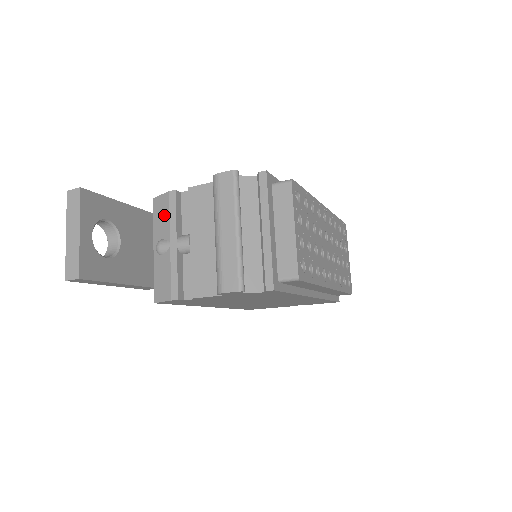
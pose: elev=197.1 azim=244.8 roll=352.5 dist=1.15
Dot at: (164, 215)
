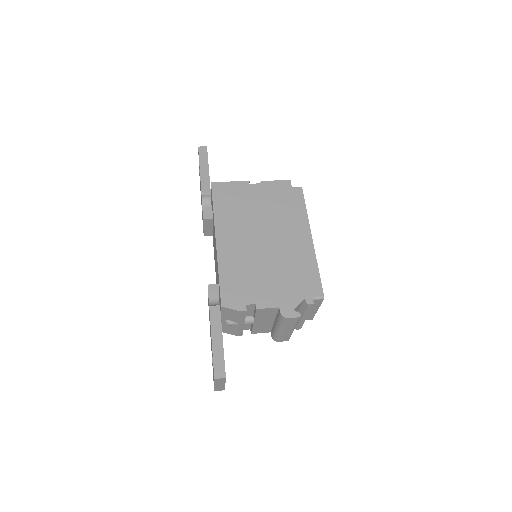
Dot at: (234, 316)
